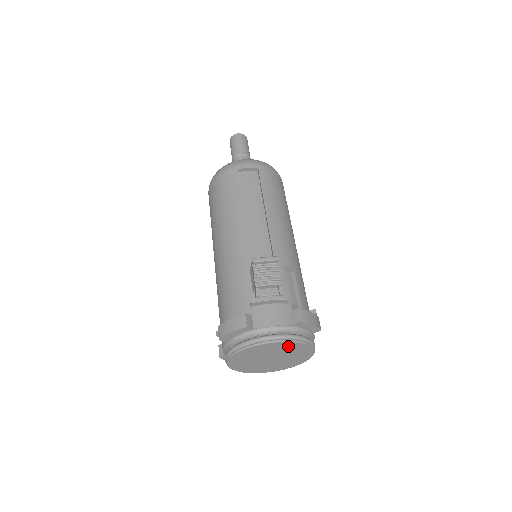
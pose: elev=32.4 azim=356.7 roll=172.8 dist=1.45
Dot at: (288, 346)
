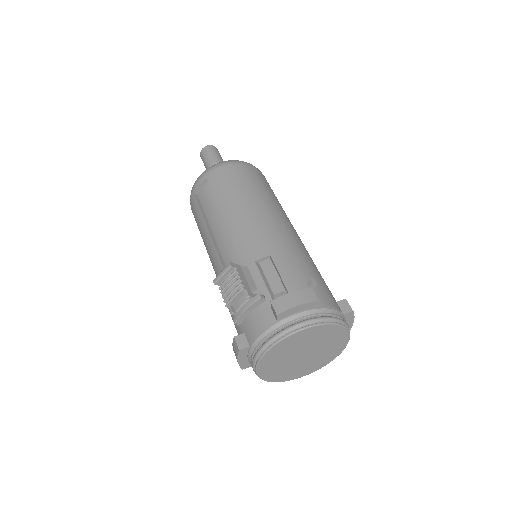
Dot at: (292, 341)
